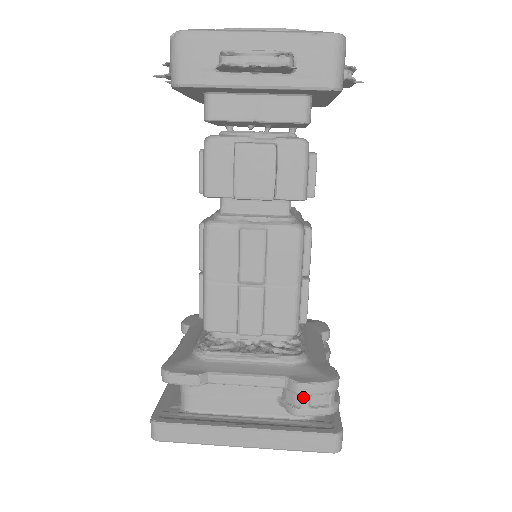
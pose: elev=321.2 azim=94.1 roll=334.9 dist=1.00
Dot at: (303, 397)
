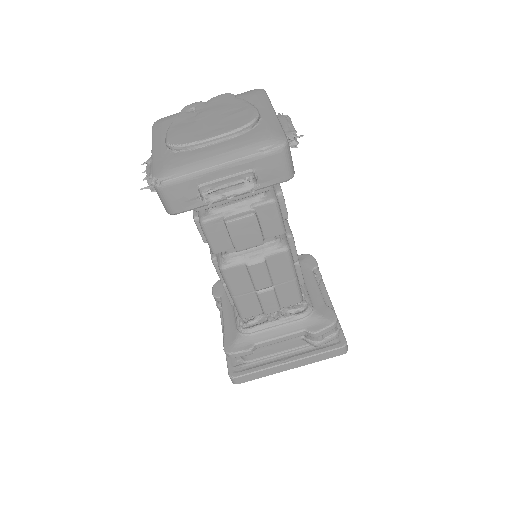
Dot at: (318, 337)
